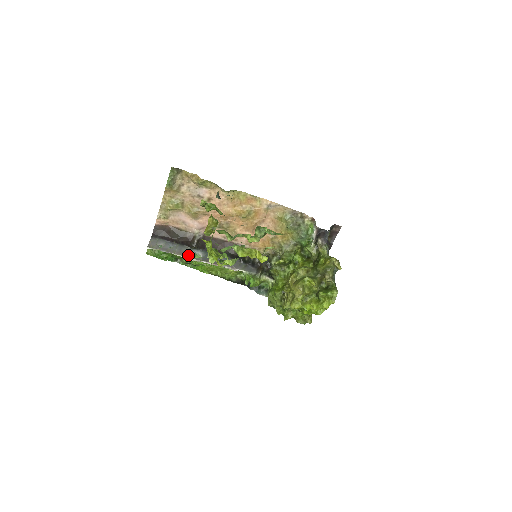
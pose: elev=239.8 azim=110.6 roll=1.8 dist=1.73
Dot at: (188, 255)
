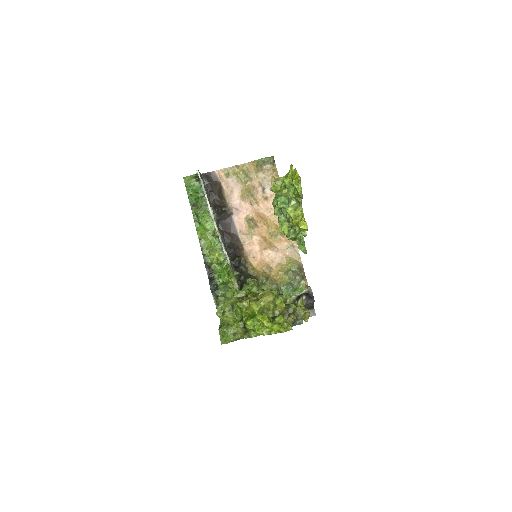
Dot at: occluded
